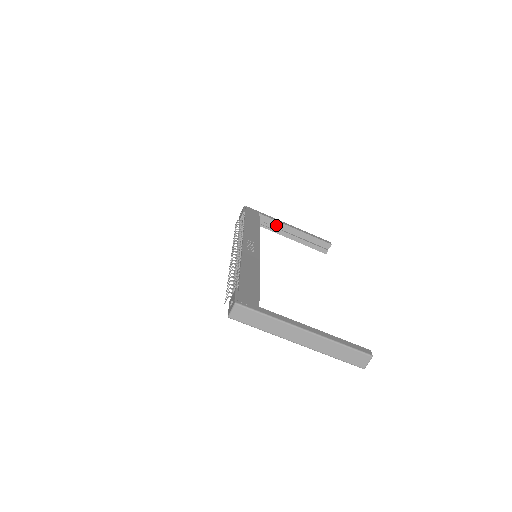
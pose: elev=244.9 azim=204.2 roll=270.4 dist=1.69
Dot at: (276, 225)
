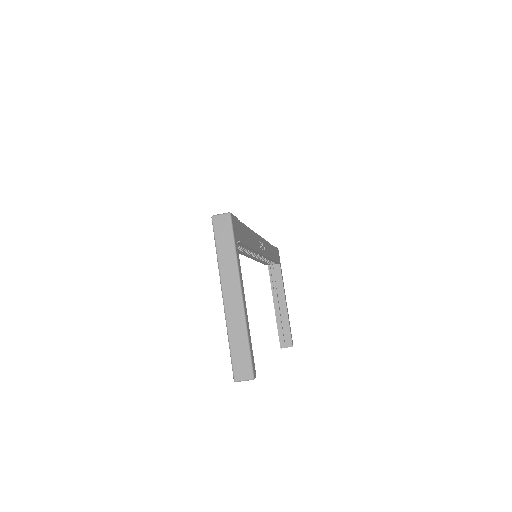
Dot at: (278, 286)
